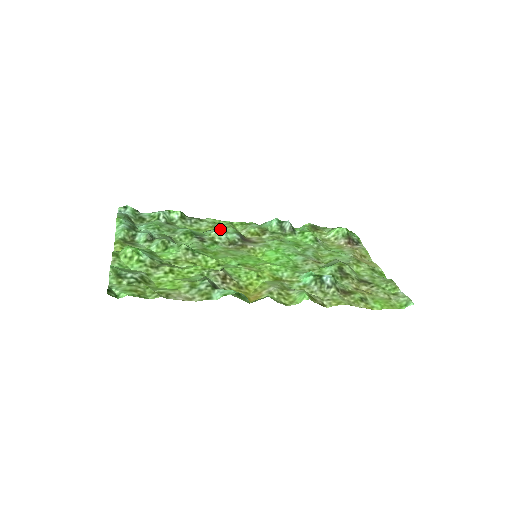
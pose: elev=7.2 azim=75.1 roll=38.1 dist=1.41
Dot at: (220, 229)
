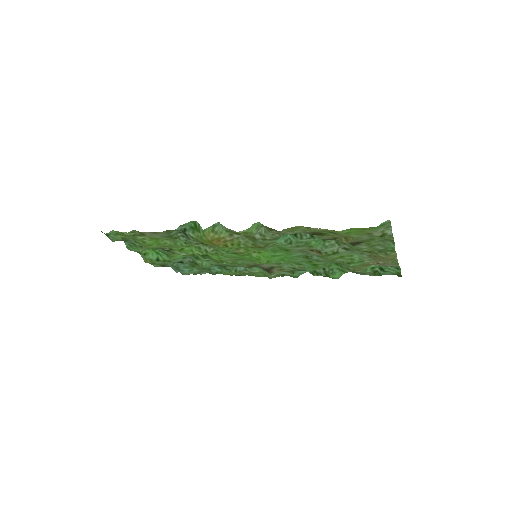
Dot at: occluded
